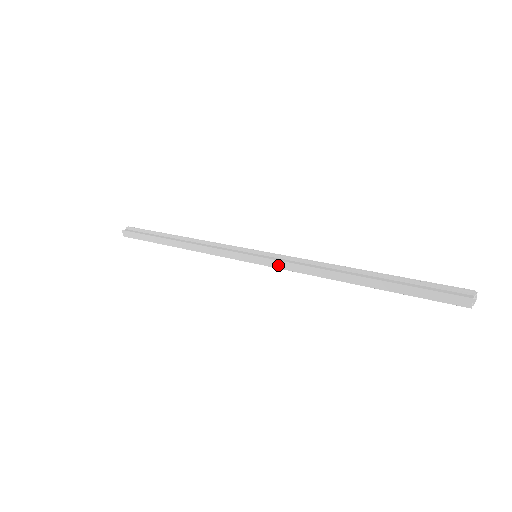
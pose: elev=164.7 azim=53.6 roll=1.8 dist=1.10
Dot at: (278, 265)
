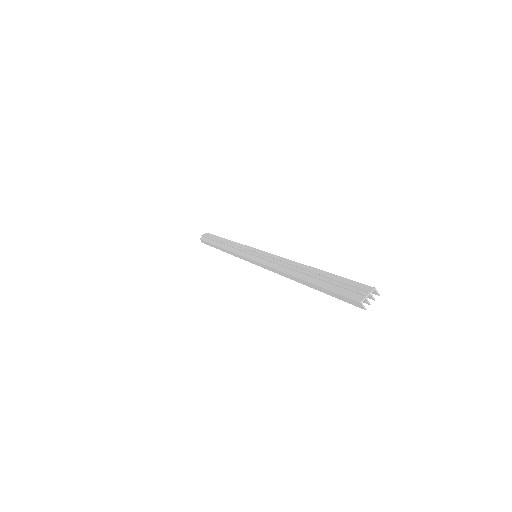
Dot at: (263, 267)
